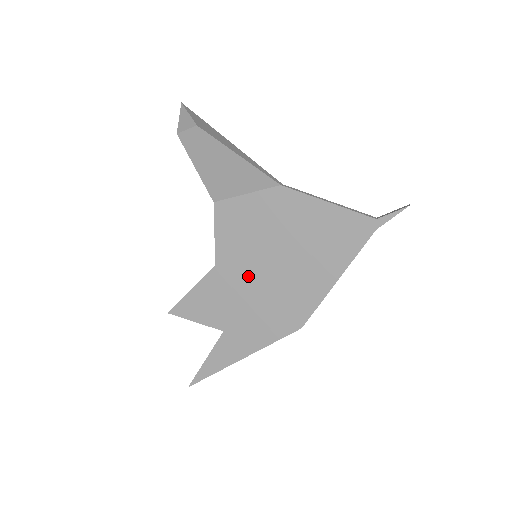
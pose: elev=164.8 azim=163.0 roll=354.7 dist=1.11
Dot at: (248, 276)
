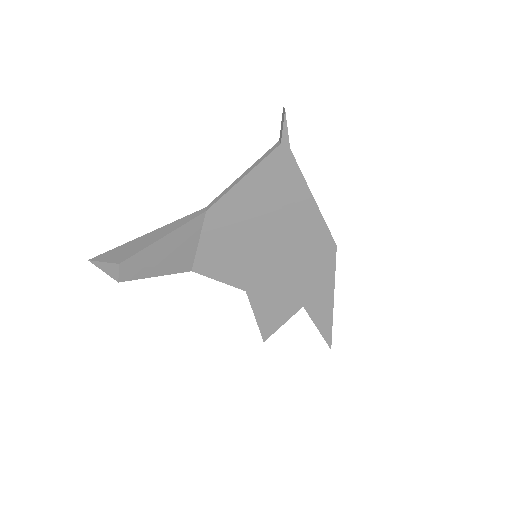
Dot at: (269, 270)
